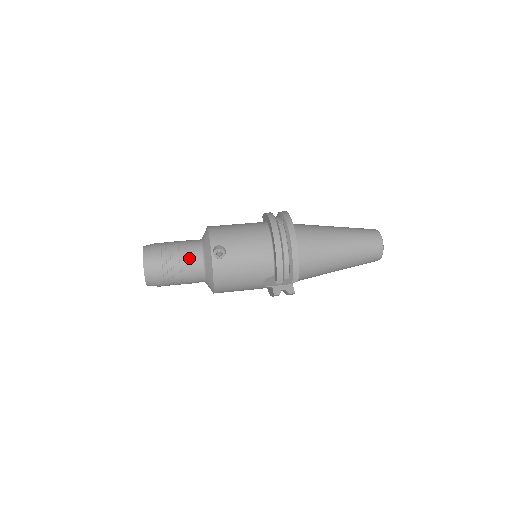
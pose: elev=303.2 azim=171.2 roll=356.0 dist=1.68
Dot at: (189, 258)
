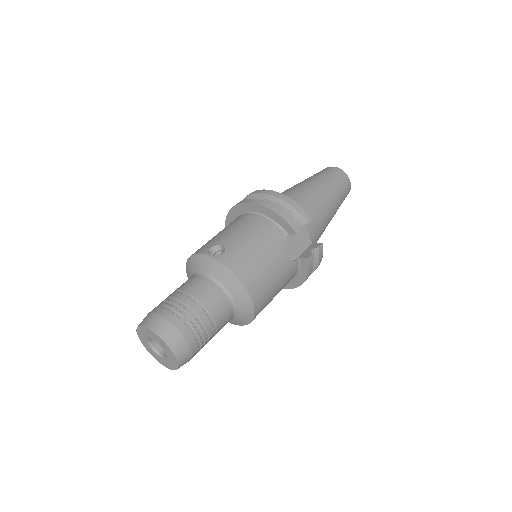
Dot at: (194, 287)
